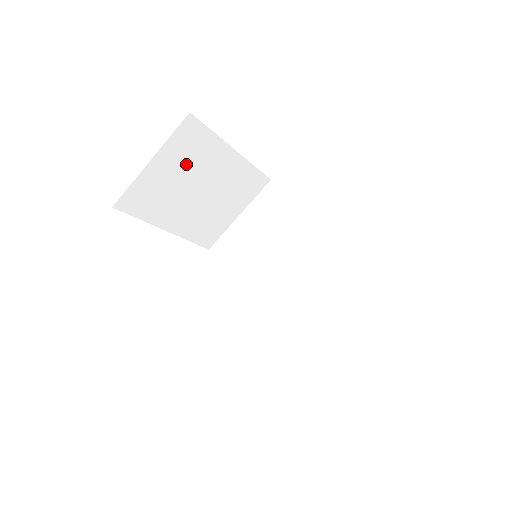
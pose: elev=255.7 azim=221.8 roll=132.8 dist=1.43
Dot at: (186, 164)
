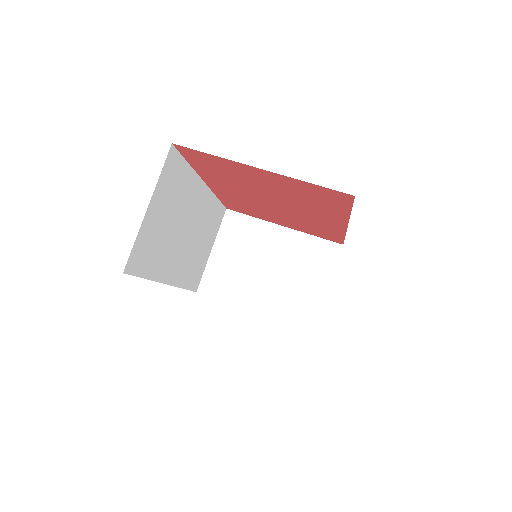
Dot at: (242, 247)
